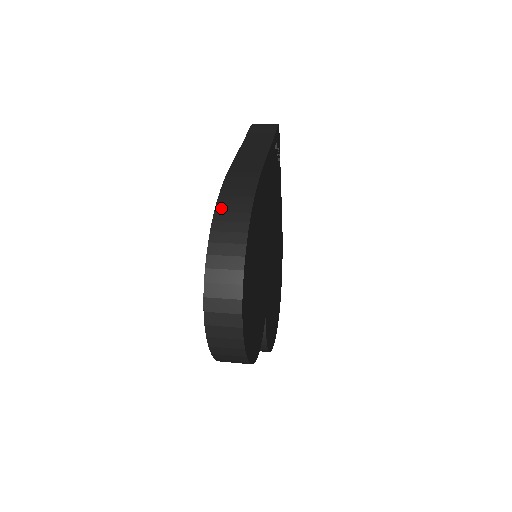
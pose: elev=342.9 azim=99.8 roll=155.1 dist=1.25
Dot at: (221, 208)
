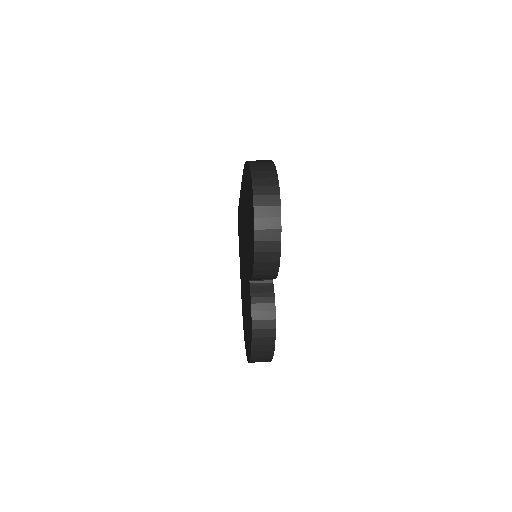
Dot at: occluded
